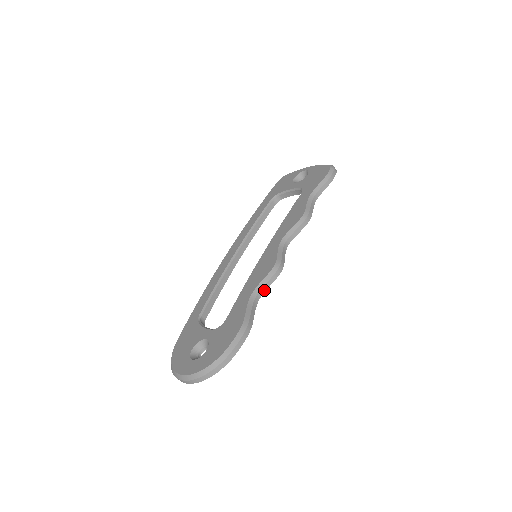
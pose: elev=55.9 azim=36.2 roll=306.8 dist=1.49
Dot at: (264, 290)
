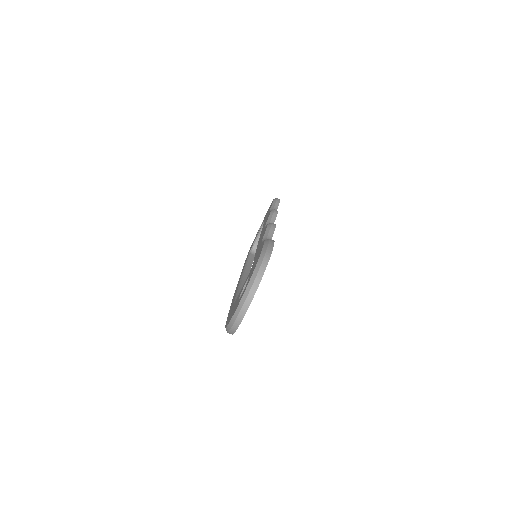
Dot at: (271, 237)
